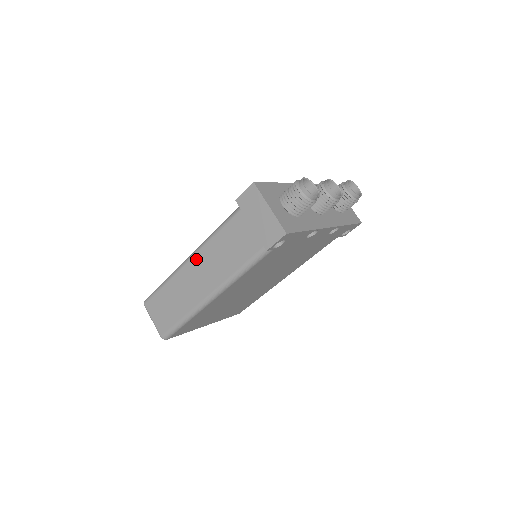
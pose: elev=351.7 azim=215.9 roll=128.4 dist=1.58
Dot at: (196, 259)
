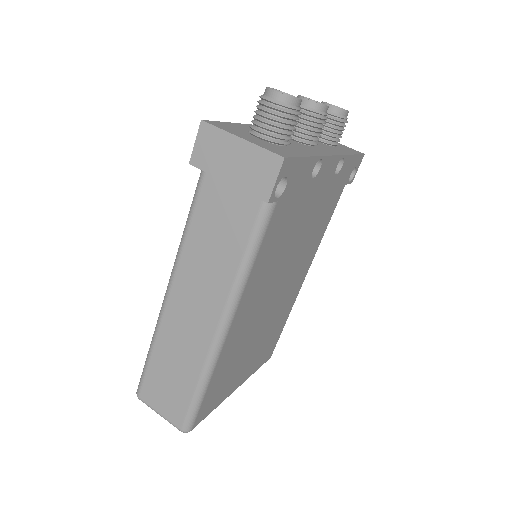
Dot at: (176, 287)
